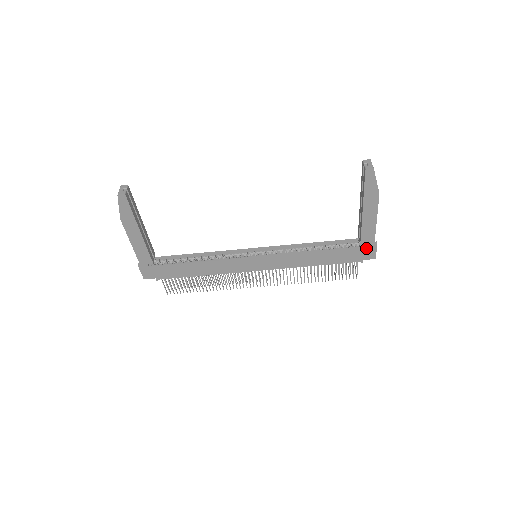
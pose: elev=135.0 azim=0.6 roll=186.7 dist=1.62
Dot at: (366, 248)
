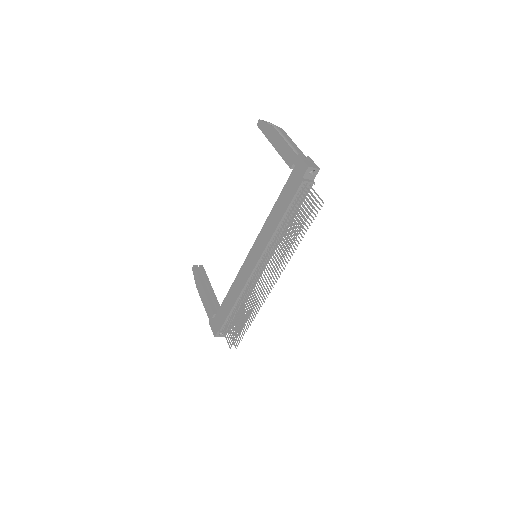
Dot at: (296, 167)
